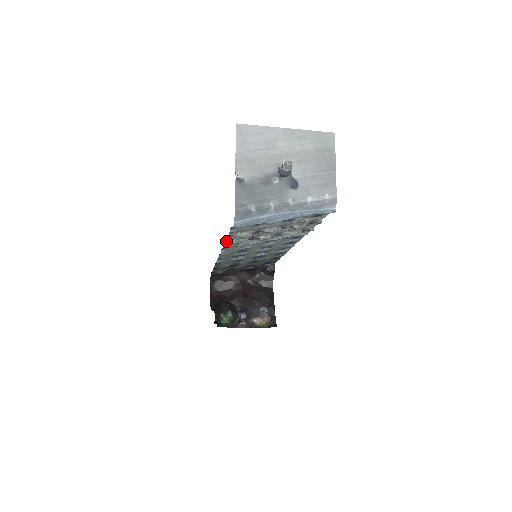
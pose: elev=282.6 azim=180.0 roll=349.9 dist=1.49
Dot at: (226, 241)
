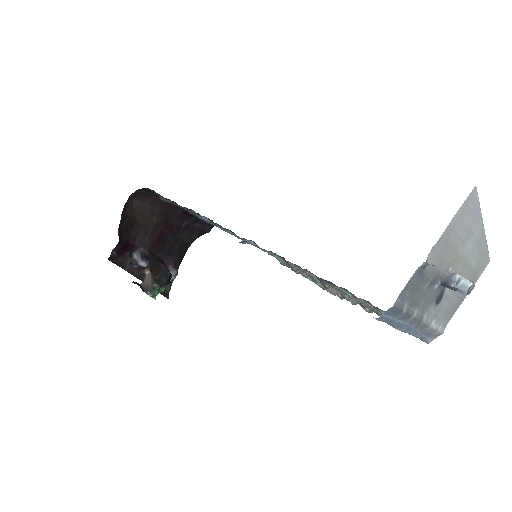
Dot at: (292, 265)
